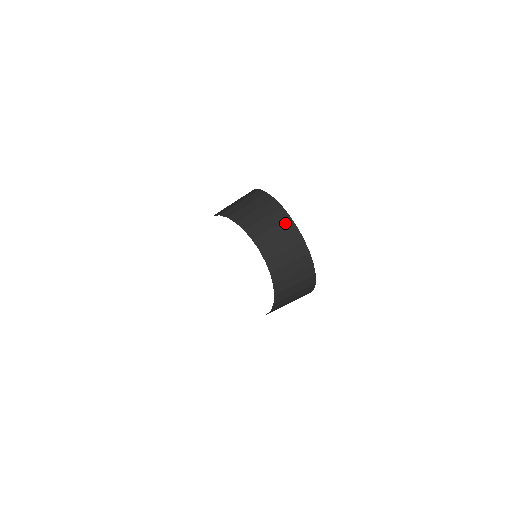
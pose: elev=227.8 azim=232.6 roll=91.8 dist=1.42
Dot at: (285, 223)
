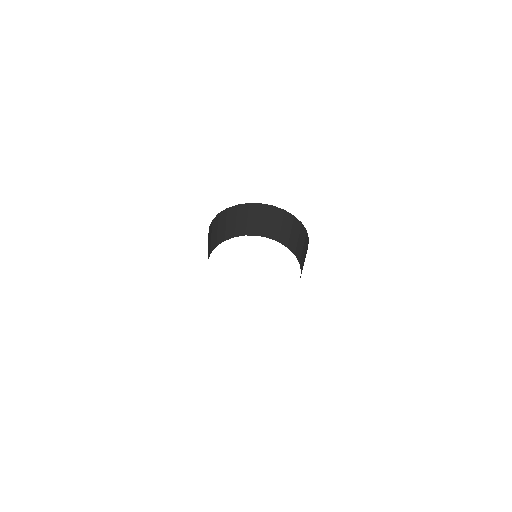
Dot at: (251, 209)
